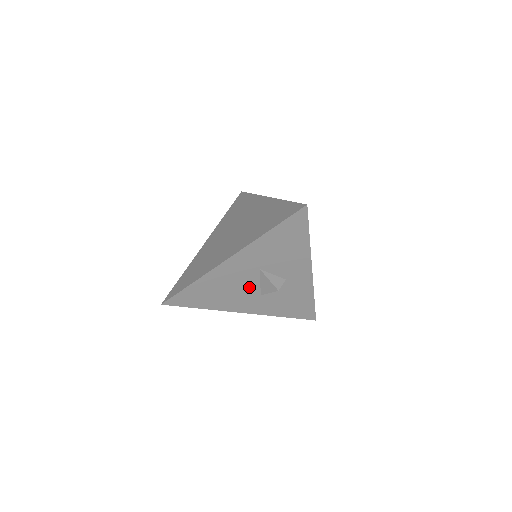
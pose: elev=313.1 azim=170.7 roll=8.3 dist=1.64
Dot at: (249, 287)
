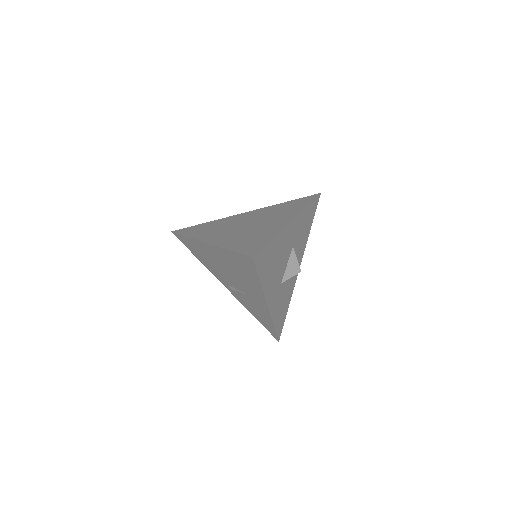
Dot at: (282, 267)
